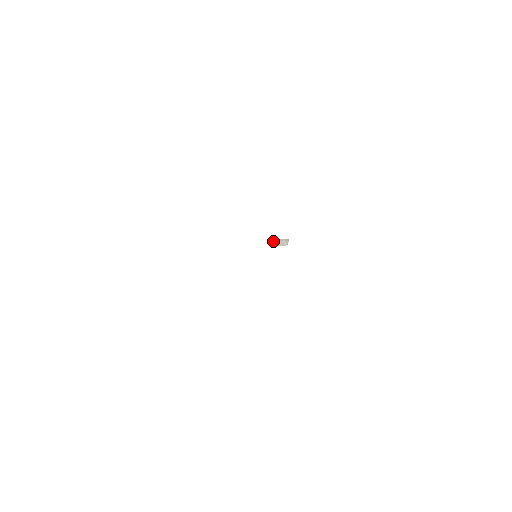
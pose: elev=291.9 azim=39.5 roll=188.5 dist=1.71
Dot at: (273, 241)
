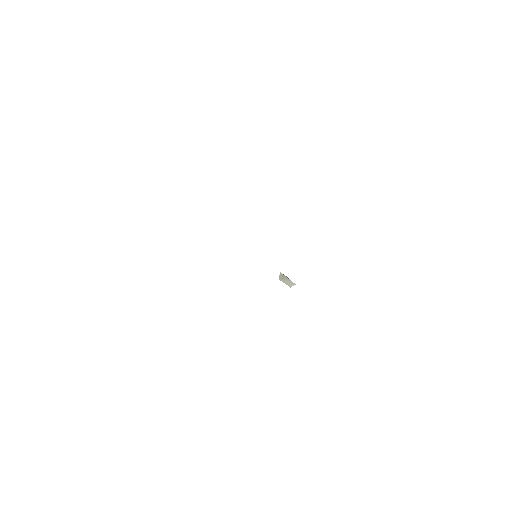
Dot at: (282, 275)
